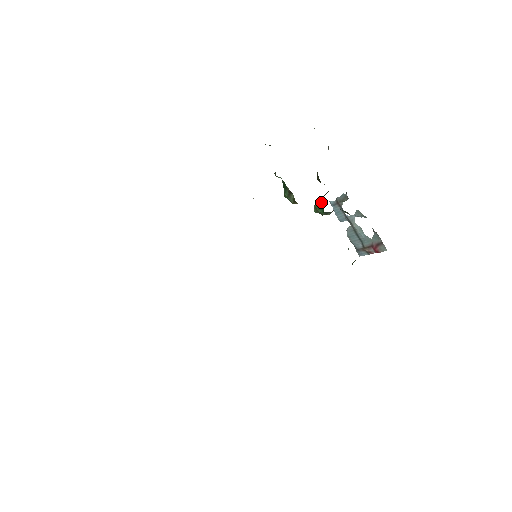
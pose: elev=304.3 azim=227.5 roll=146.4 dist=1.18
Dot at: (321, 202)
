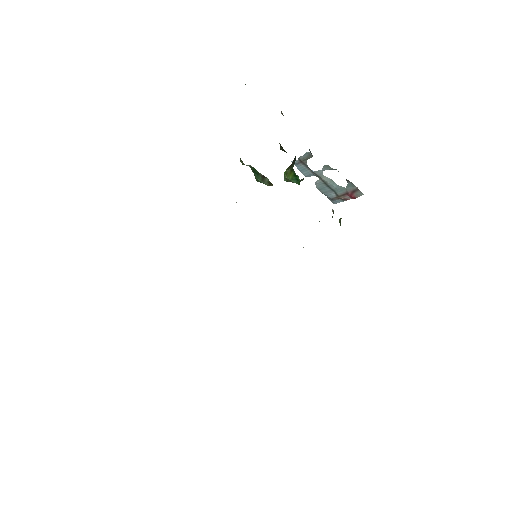
Dot at: (293, 173)
